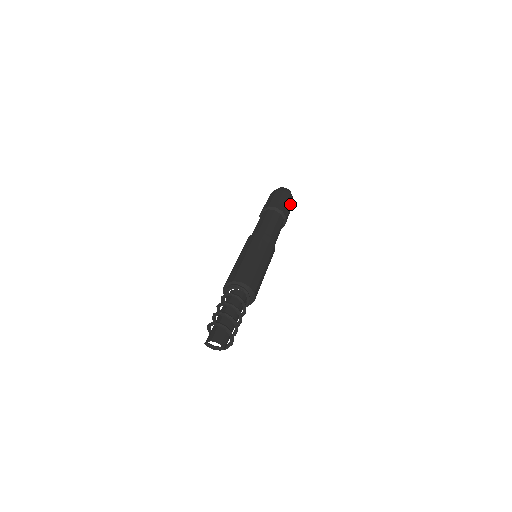
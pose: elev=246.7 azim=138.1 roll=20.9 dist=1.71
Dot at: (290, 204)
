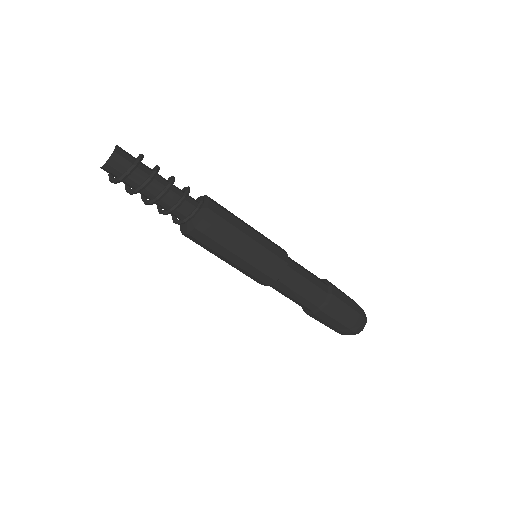
Dot at: (349, 316)
